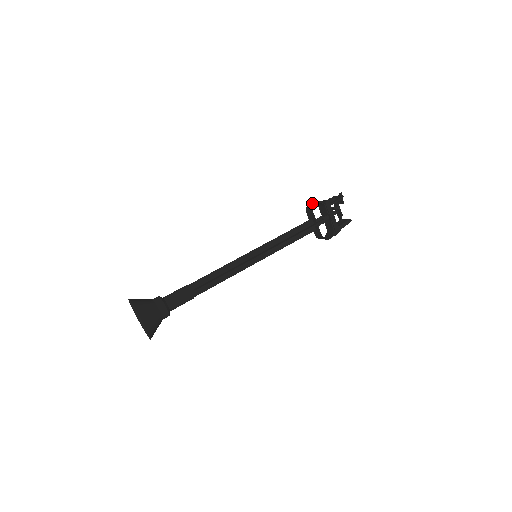
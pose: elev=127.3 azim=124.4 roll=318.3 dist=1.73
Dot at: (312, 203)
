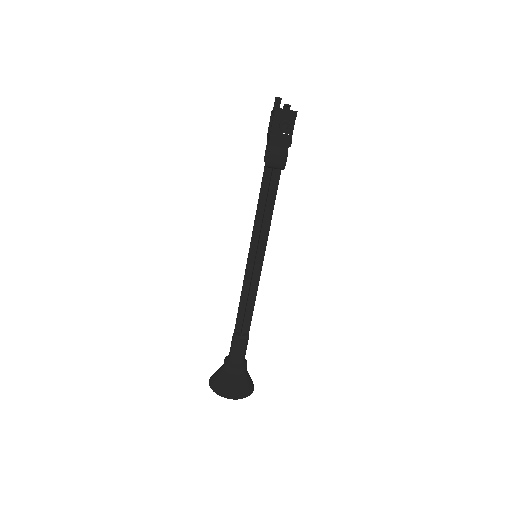
Dot at: (277, 161)
